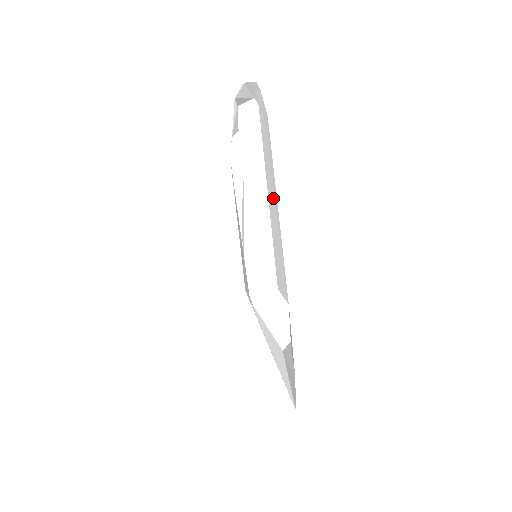
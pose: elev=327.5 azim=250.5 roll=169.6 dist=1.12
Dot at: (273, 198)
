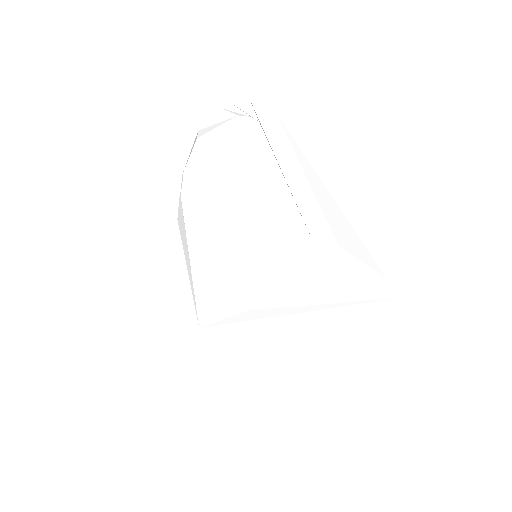
Dot at: (296, 175)
